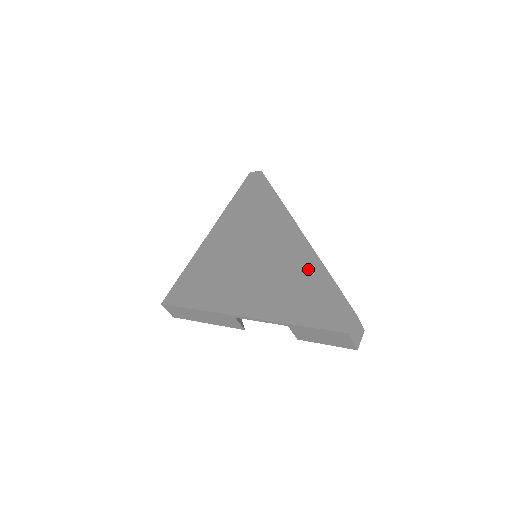
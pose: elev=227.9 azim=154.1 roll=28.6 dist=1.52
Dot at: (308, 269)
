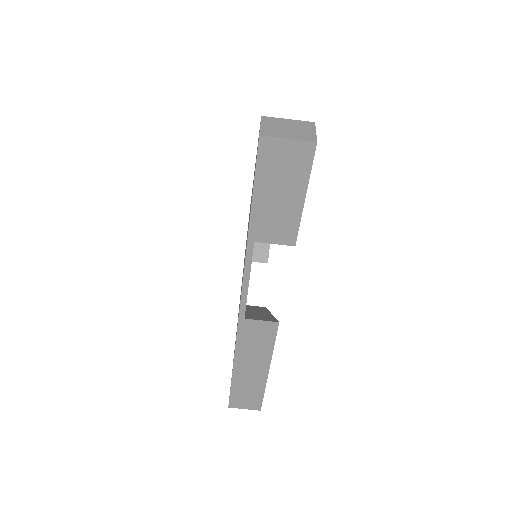
Dot at: occluded
